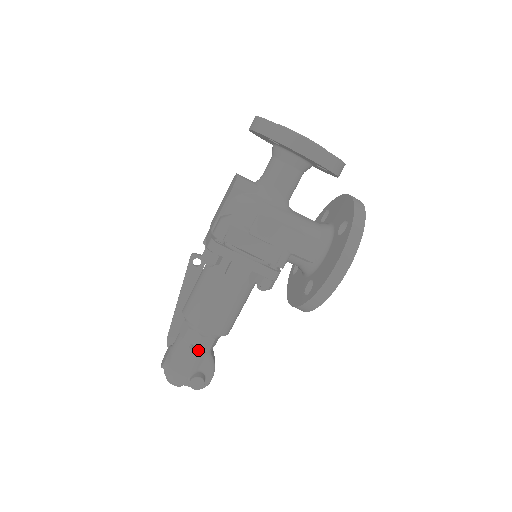
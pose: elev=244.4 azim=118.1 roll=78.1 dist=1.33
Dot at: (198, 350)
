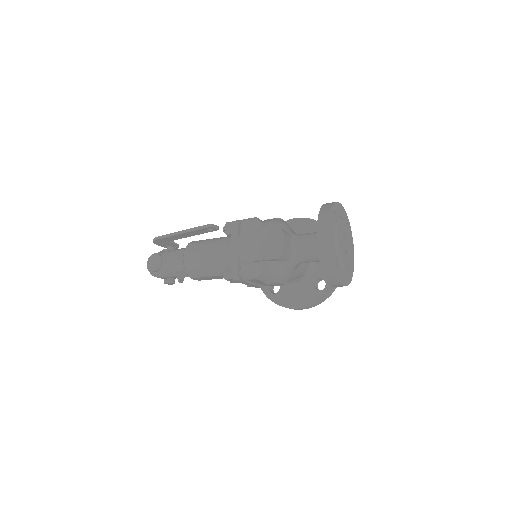
Dot at: occluded
